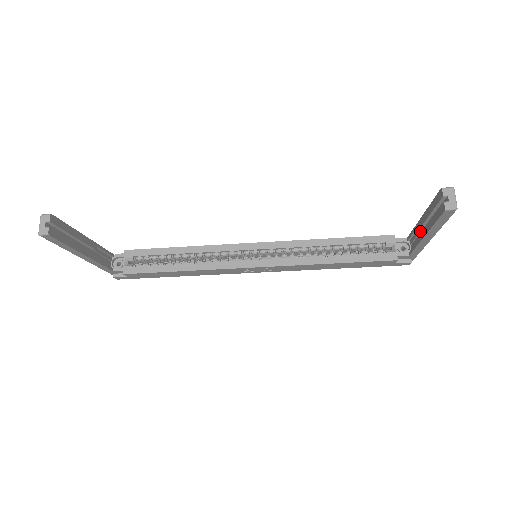
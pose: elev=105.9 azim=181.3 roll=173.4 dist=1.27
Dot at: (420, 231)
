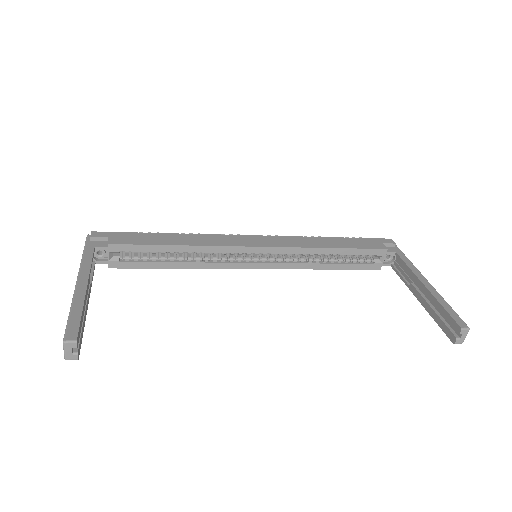
Dot at: (415, 280)
